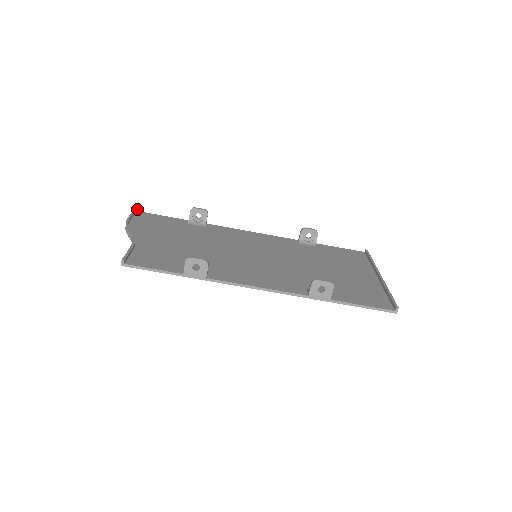
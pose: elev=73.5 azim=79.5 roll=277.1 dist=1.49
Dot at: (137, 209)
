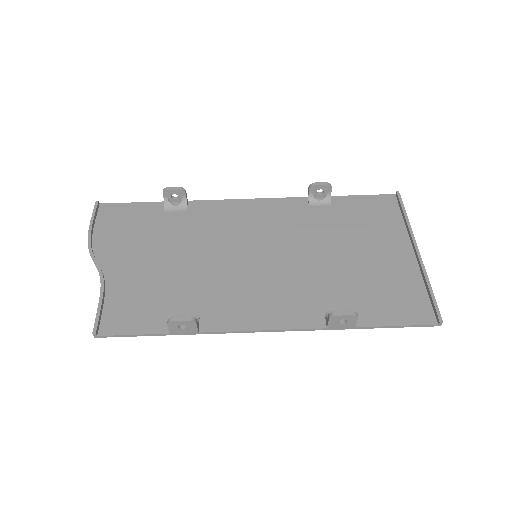
Dot at: (98, 203)
